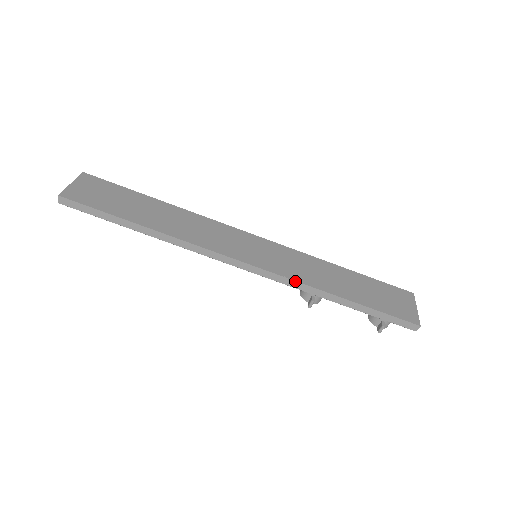
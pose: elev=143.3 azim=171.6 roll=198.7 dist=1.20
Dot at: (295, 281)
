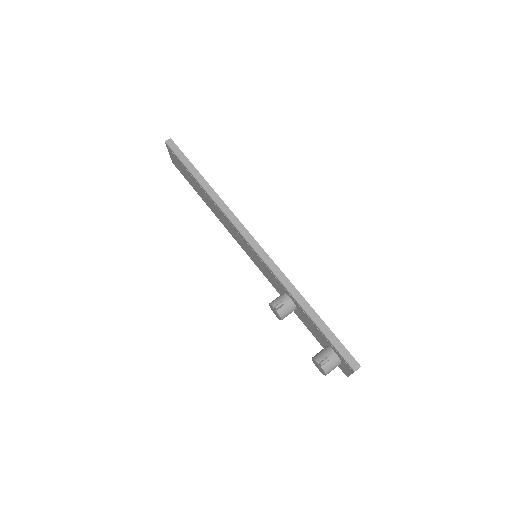
Dot at: (282, 272)
